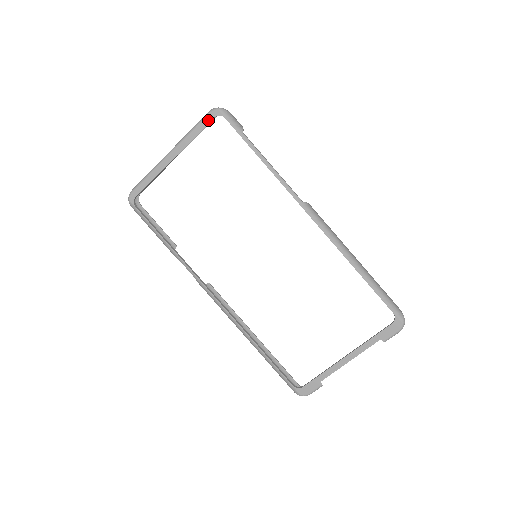
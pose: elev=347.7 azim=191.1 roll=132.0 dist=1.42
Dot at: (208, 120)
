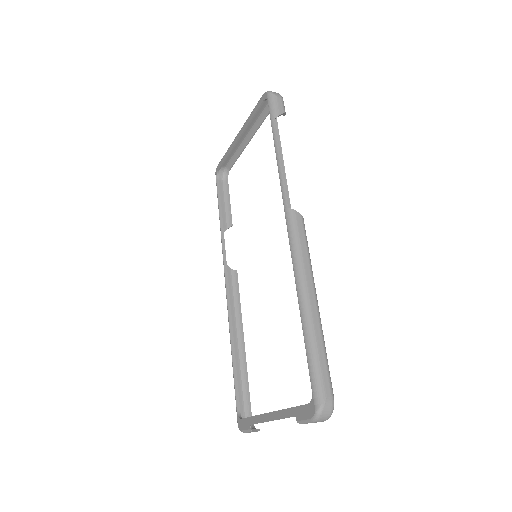
Dot at: (260, 103)
